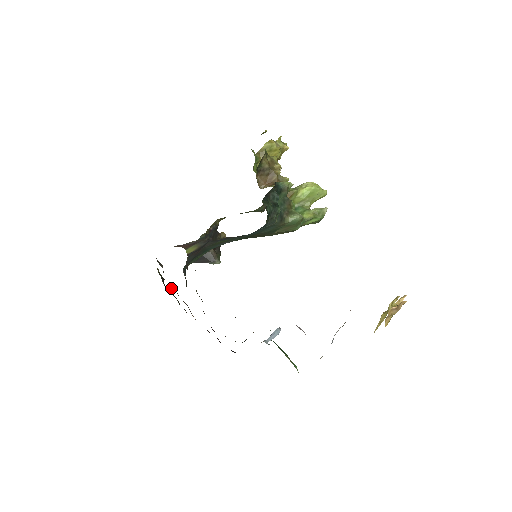
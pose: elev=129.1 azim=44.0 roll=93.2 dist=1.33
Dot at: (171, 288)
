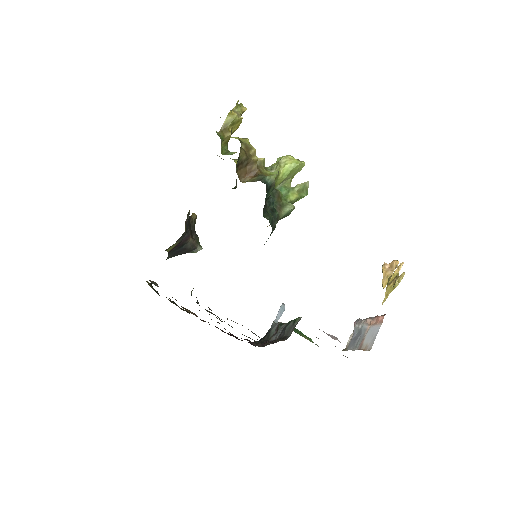
Dot at: occluded
